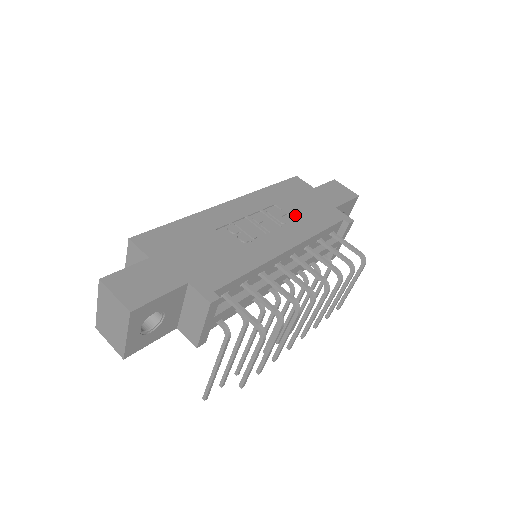
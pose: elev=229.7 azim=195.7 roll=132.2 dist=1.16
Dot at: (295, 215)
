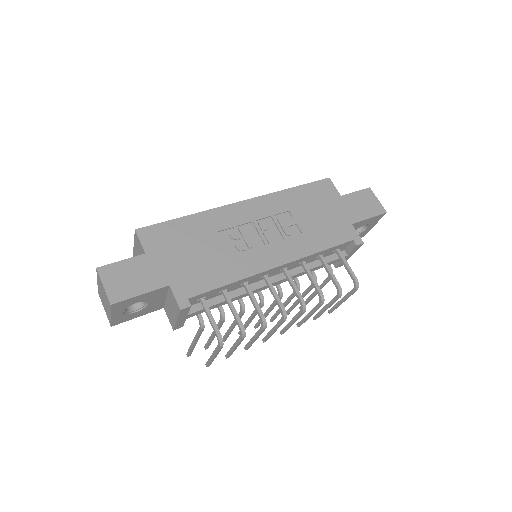
Dot at: (304, 227)
